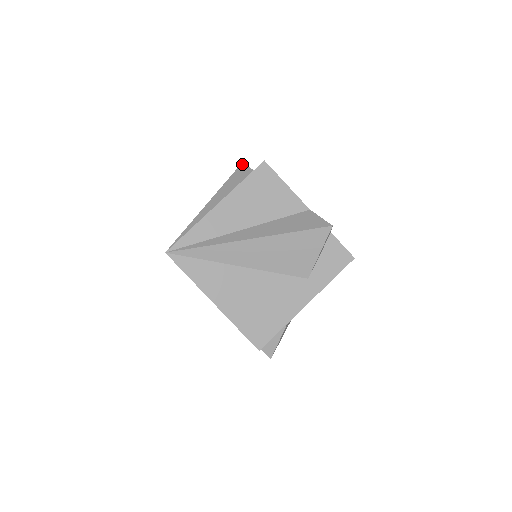
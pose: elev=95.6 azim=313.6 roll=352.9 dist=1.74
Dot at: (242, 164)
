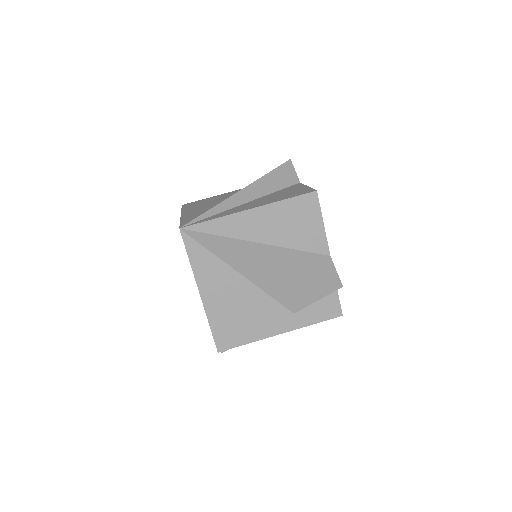
Dot at: (289, 161)
